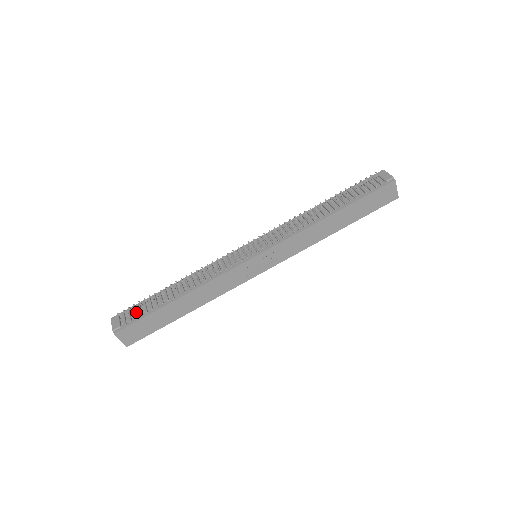
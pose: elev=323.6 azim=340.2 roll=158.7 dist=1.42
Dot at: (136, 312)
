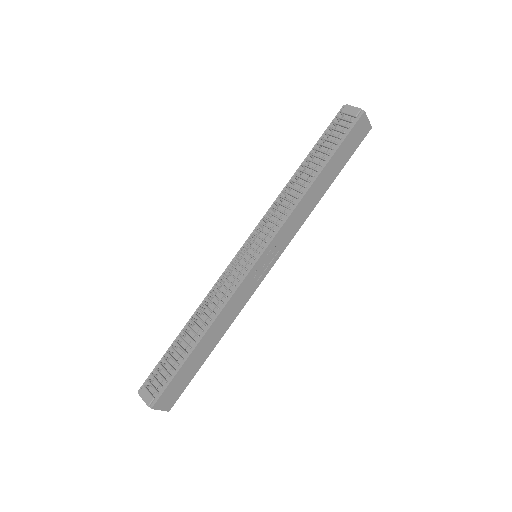
Dot at: (162, 374)
